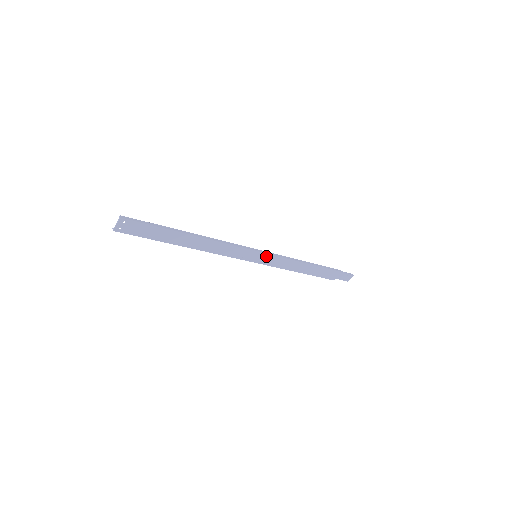
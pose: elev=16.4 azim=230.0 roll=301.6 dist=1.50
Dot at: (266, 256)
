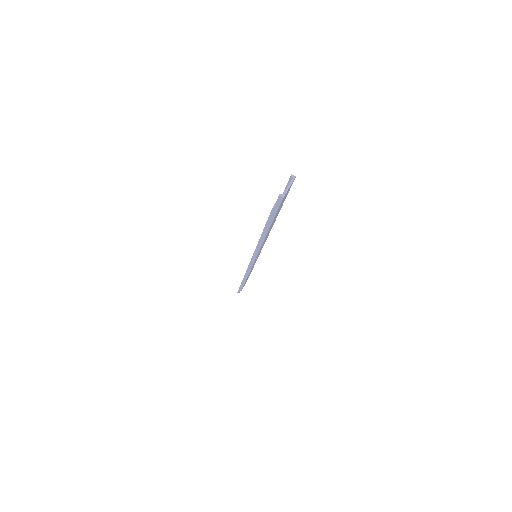
Dot at: occluded
